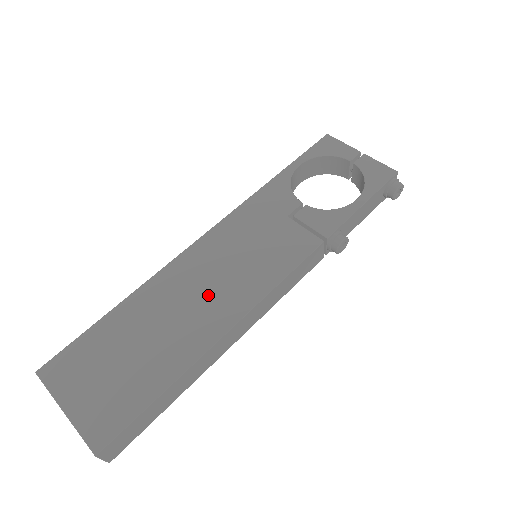
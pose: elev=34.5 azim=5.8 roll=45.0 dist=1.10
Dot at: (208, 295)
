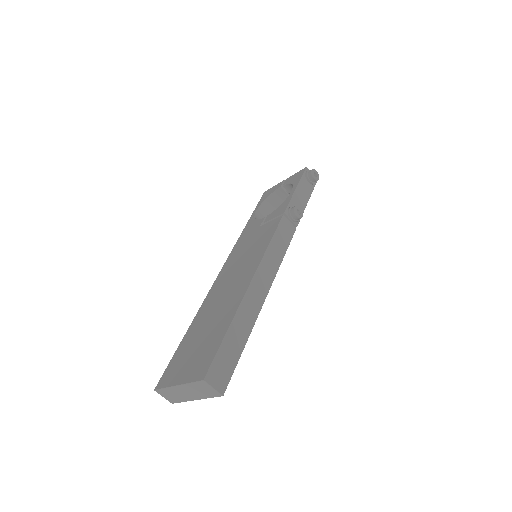
Dot at: (234, 282)
